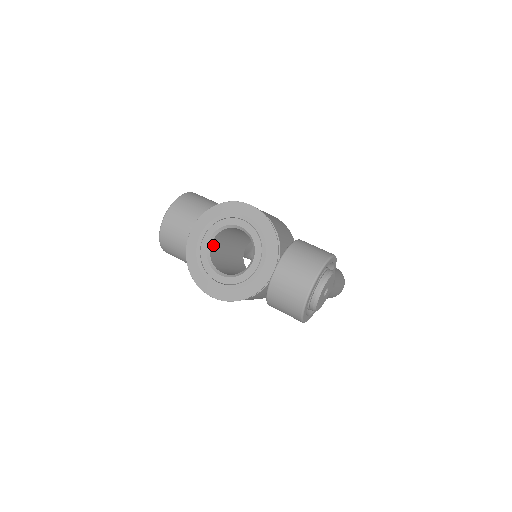
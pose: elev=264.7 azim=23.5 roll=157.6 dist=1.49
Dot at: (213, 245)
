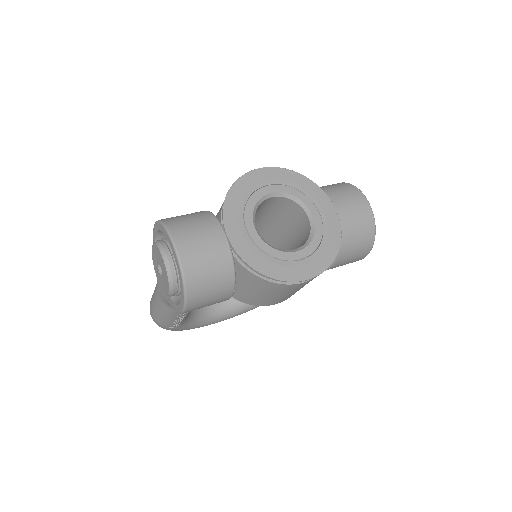
Dot at: occluded
